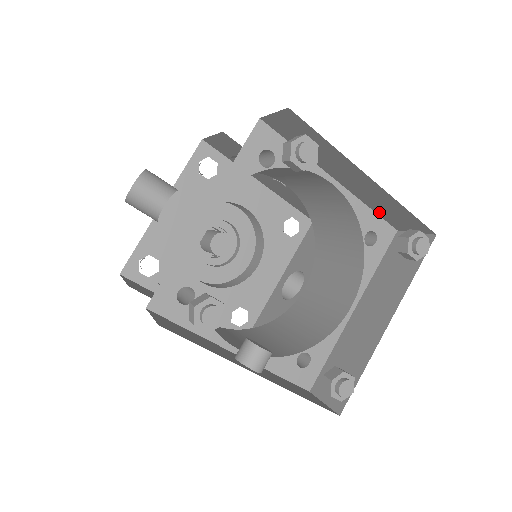
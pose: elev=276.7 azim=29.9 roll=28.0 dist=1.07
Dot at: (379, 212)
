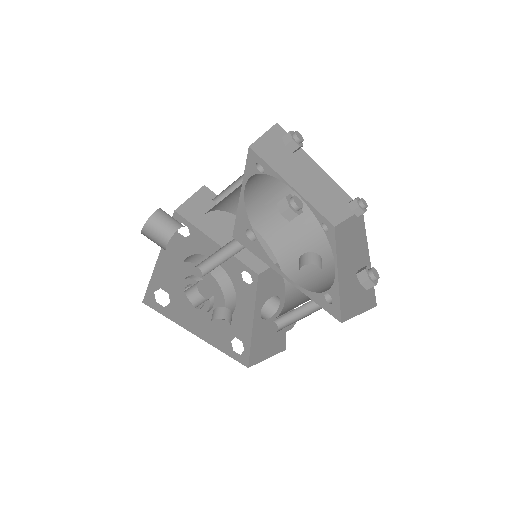
Dot at: (323, 211)
